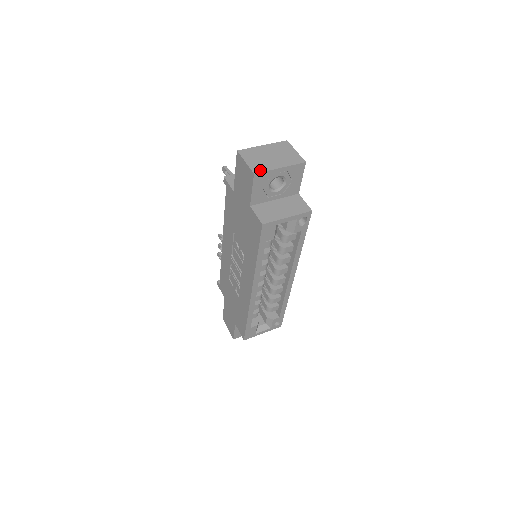
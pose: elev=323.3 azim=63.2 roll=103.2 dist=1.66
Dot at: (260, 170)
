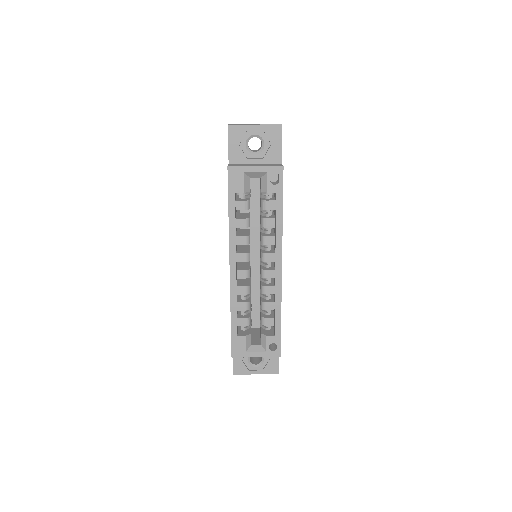
Dot at: occluded
